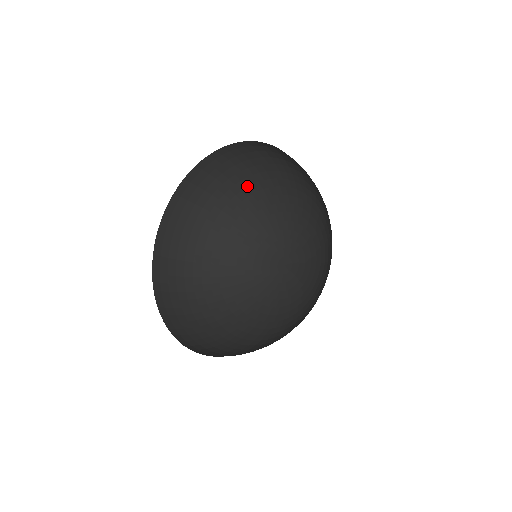
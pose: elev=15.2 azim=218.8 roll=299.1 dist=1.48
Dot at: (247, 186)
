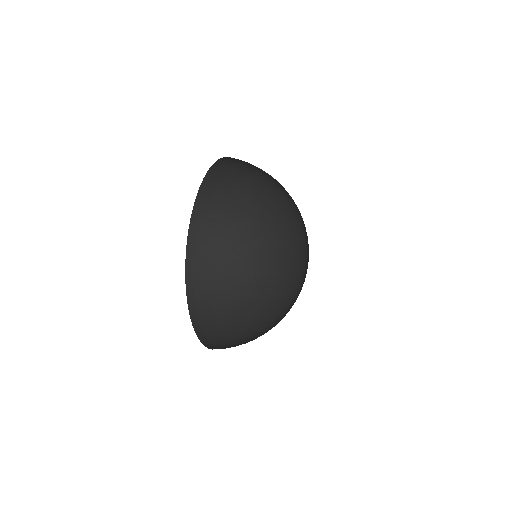
Dot at: occluded
